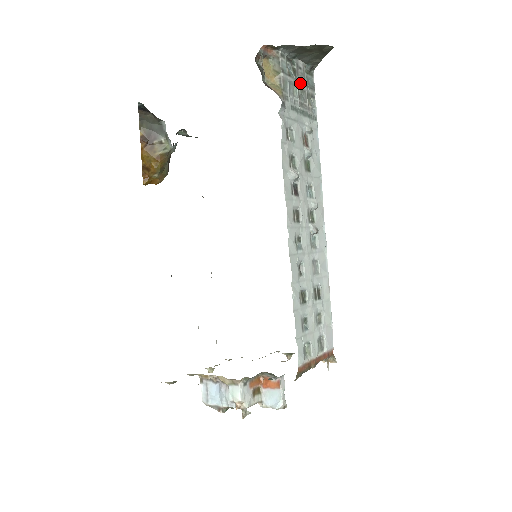
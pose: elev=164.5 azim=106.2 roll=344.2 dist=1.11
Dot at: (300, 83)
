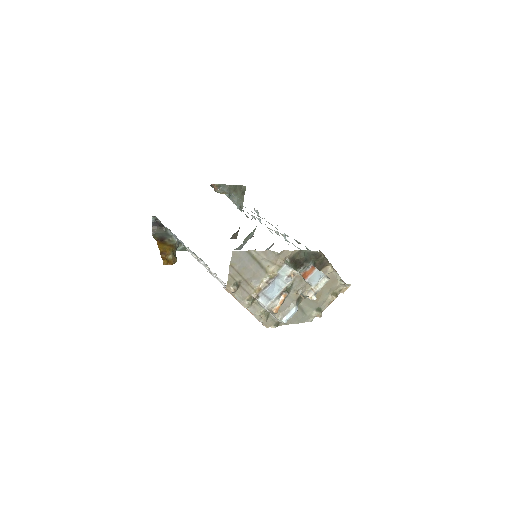
Dot at: occluded
